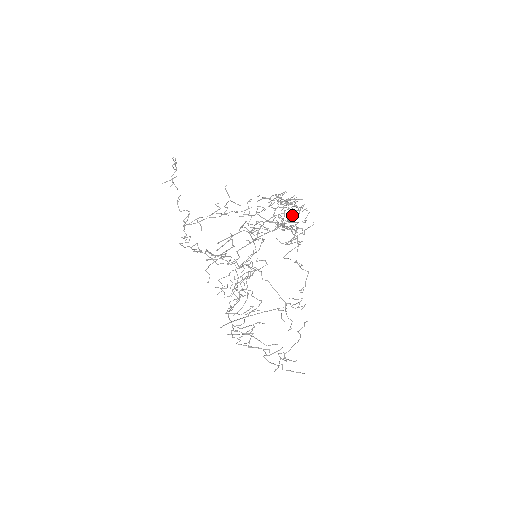
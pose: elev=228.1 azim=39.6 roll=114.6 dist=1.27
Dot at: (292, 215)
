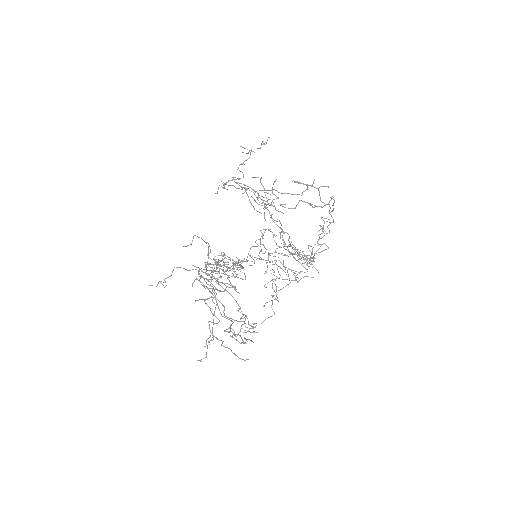
Dot at: (265, 287)
